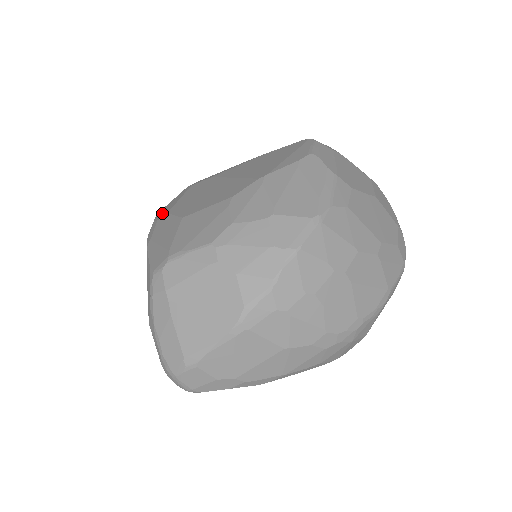
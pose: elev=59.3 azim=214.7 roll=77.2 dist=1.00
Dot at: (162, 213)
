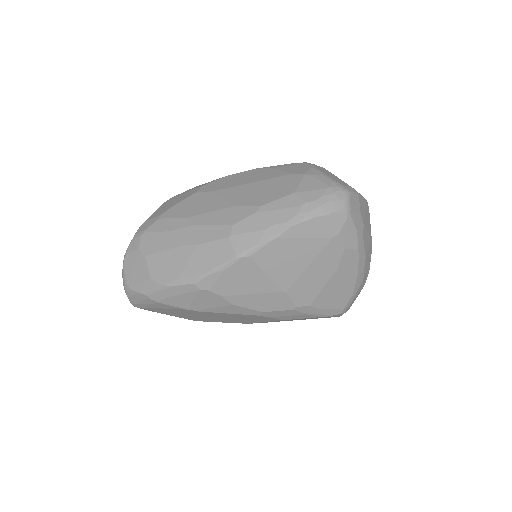
Dot at: occluded
